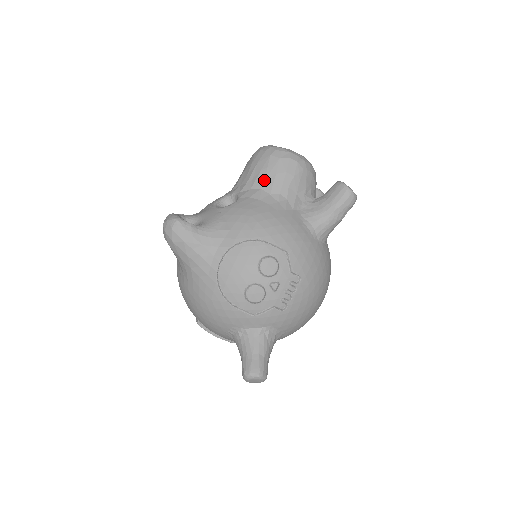
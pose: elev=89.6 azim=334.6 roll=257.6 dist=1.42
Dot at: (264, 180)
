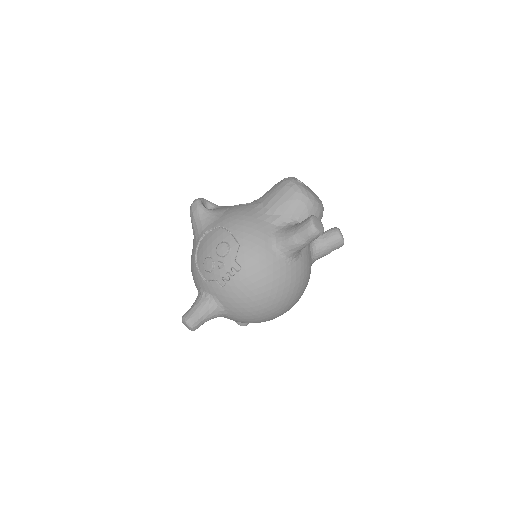
Dot at: (267, 197)
